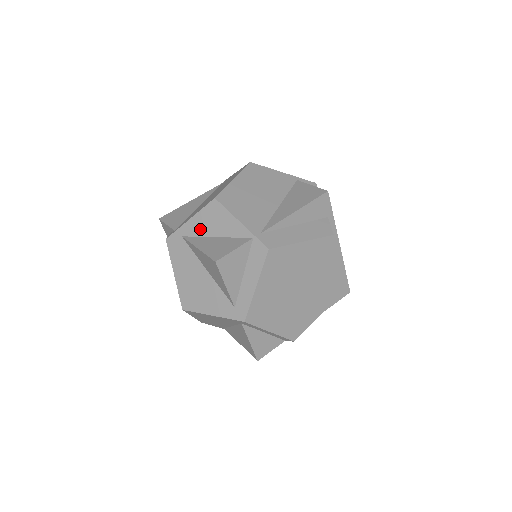
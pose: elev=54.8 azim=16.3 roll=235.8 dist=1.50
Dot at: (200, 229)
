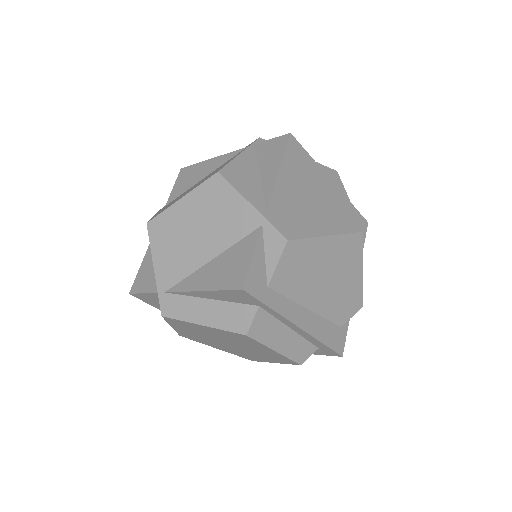
Dot at: occluded
